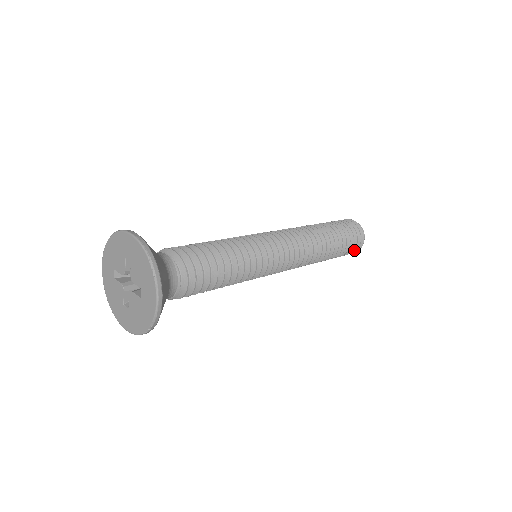
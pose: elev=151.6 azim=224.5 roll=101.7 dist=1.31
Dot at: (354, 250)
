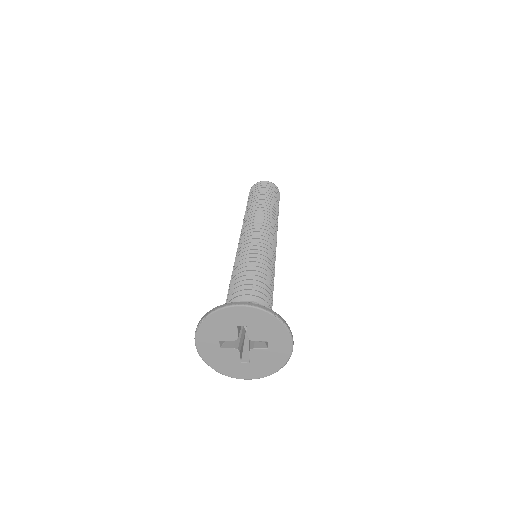
Dot at: occluded
